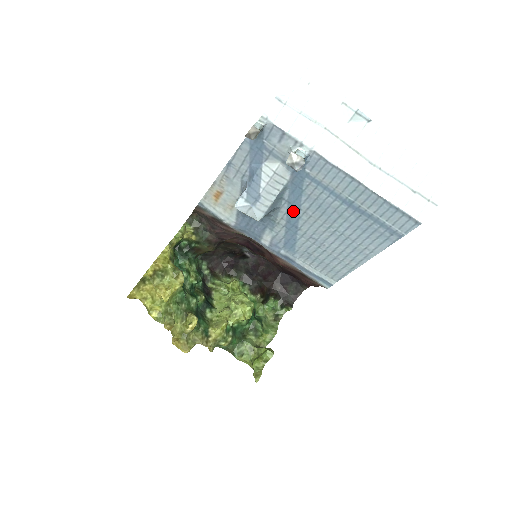
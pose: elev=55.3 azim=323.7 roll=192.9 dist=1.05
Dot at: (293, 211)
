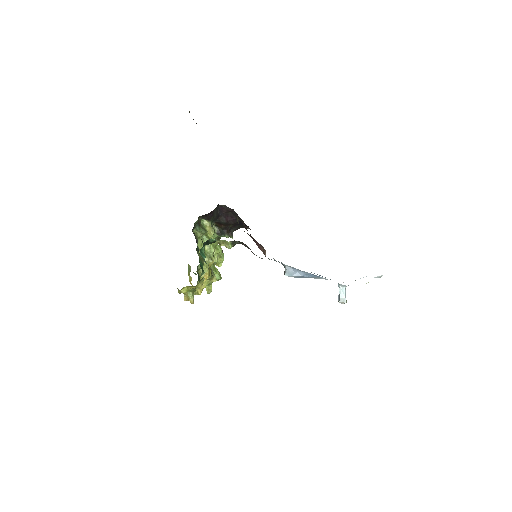
Dot at: occluded
